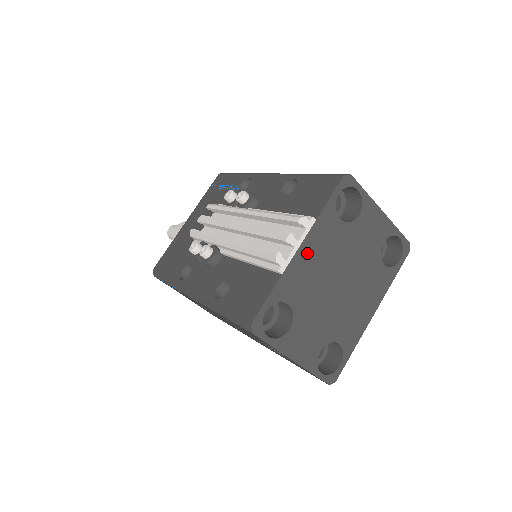
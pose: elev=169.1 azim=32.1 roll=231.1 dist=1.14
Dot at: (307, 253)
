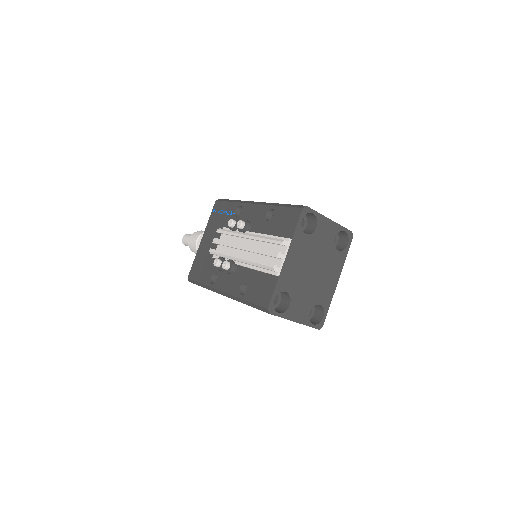
Dot at: (290, 260)
